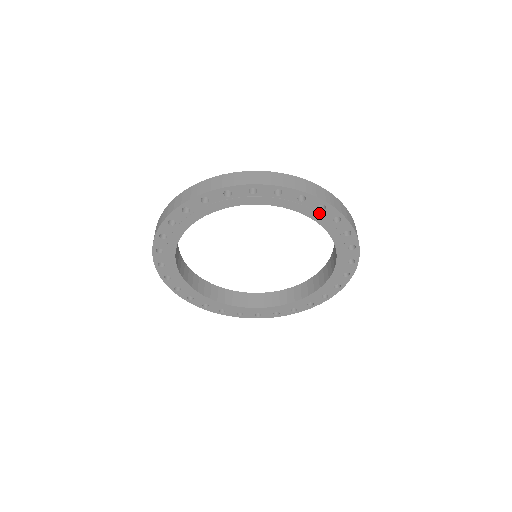
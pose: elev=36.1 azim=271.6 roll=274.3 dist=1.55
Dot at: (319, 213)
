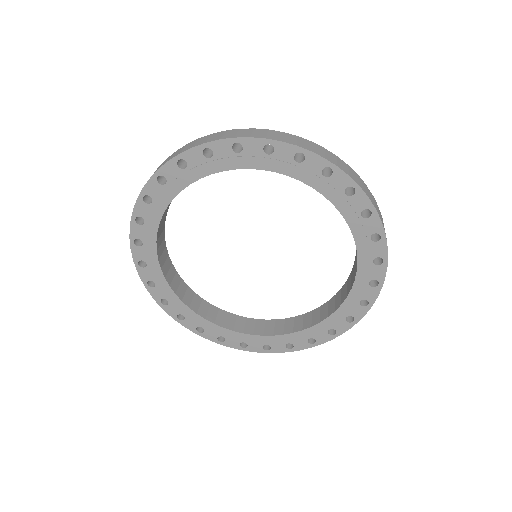
Dot at: (360, 220)
